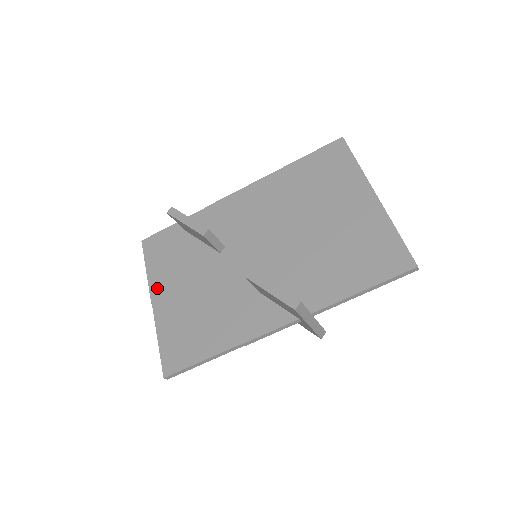
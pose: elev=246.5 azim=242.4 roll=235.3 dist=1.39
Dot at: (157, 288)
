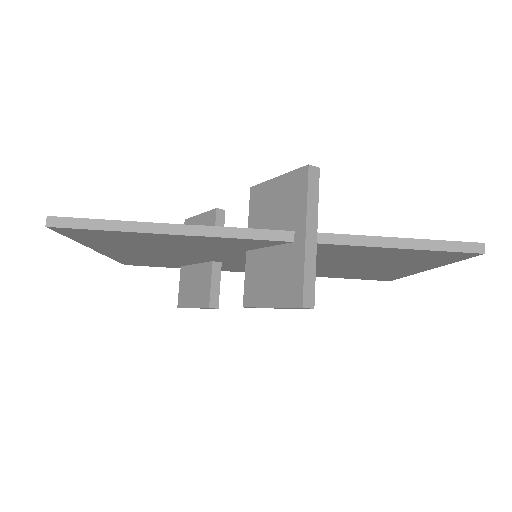
Dot at: occluded
